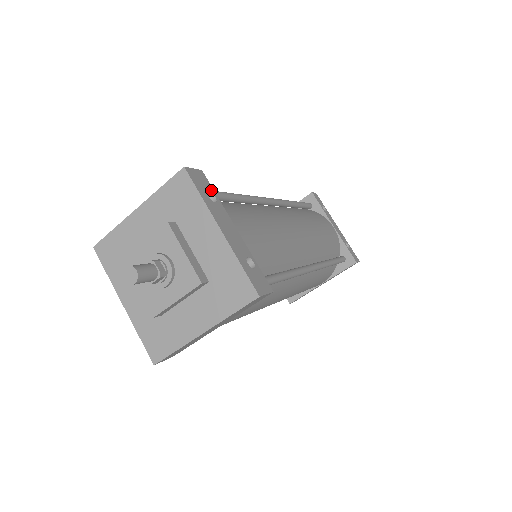
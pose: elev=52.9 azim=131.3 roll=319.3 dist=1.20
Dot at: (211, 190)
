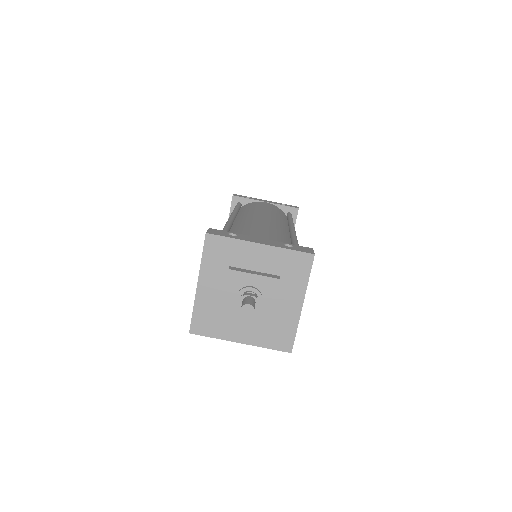
Dot at: (227, 232)
